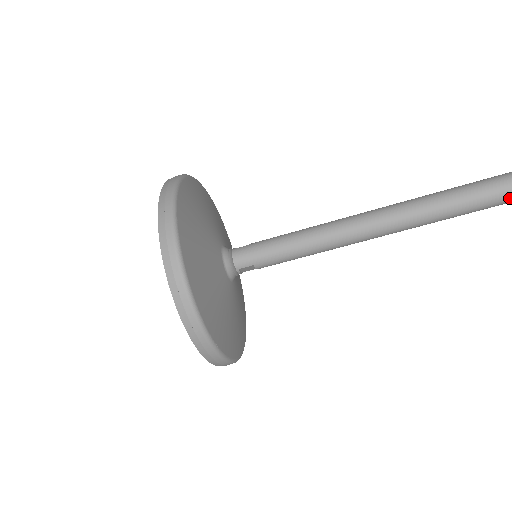
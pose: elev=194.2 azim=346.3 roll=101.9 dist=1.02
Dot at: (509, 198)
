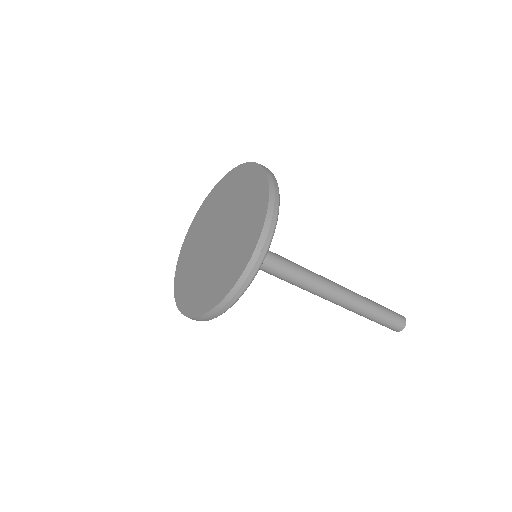
Dot at: (386, 320)
